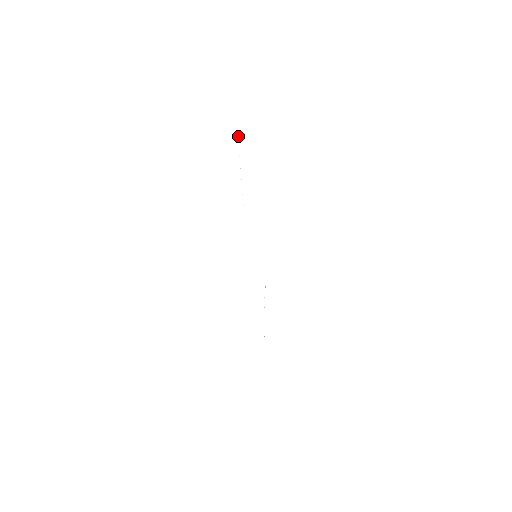
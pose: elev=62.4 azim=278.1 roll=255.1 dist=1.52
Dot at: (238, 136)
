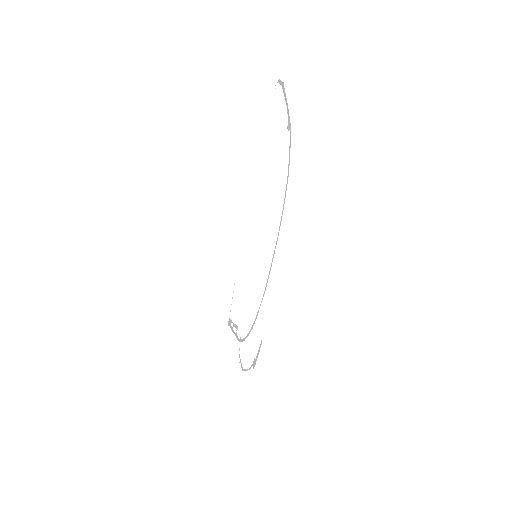
Dot at: (283, 93)
